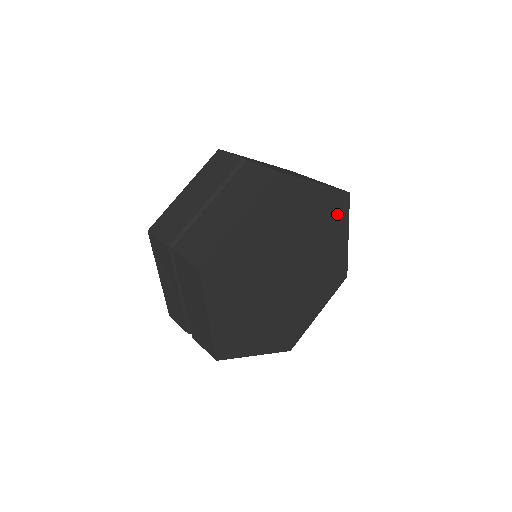
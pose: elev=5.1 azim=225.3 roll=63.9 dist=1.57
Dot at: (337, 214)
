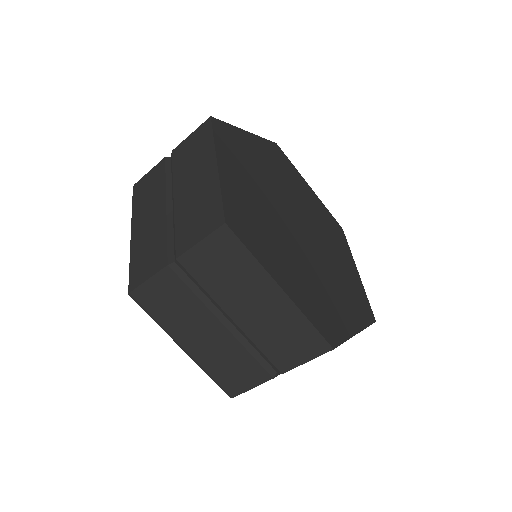
Dot at: (285, 164)
